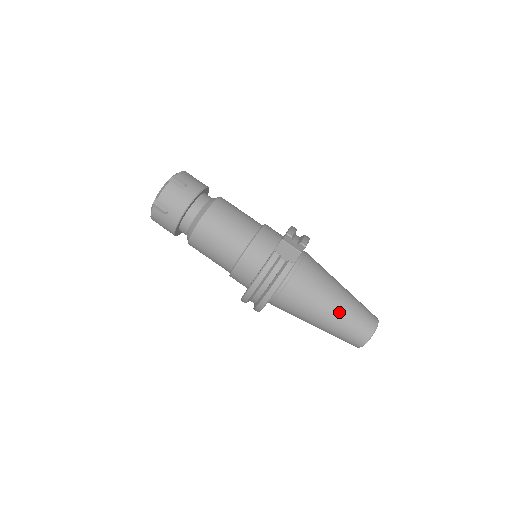
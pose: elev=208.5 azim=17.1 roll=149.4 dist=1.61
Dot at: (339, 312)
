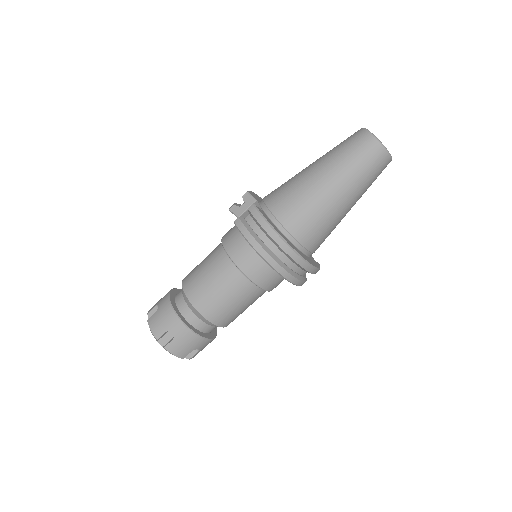
Dot at: (330, 167)
